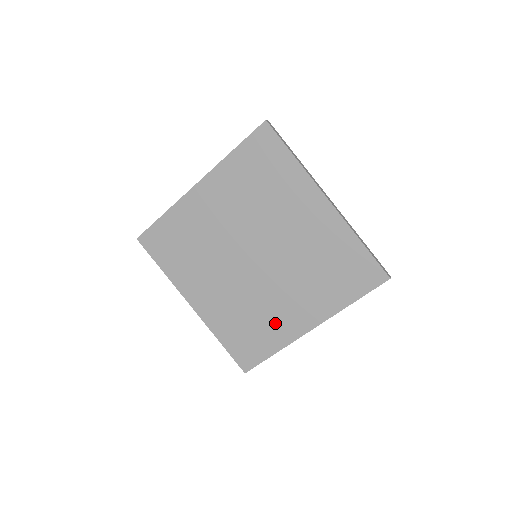
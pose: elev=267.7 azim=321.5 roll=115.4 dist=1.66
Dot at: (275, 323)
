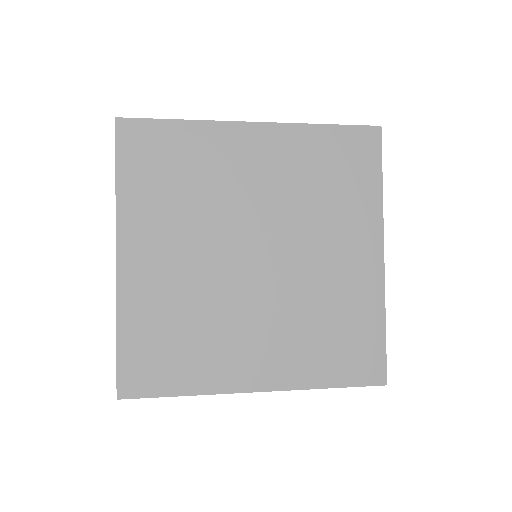
Dot at: (217, 354)
